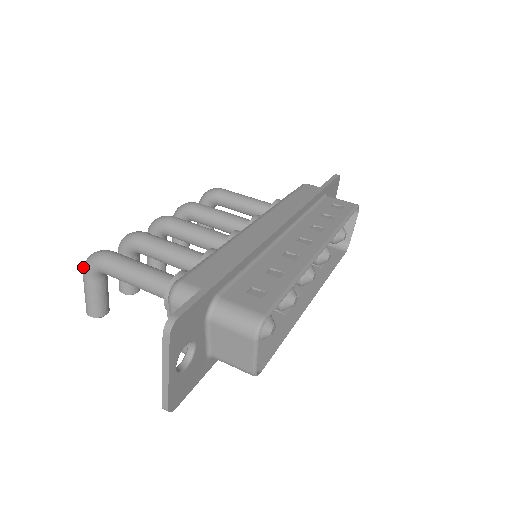
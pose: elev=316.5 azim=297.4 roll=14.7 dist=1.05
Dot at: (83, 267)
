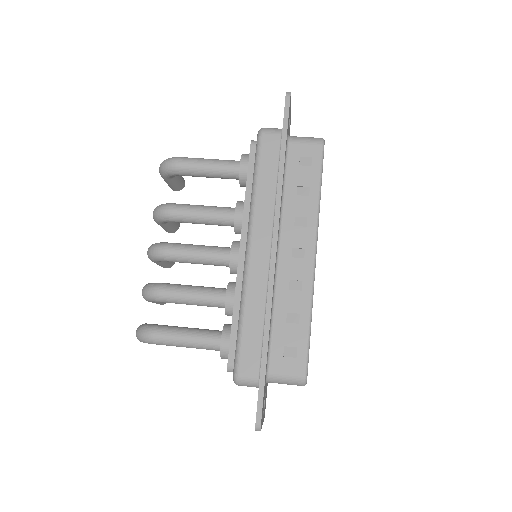
Dot at: occluded
